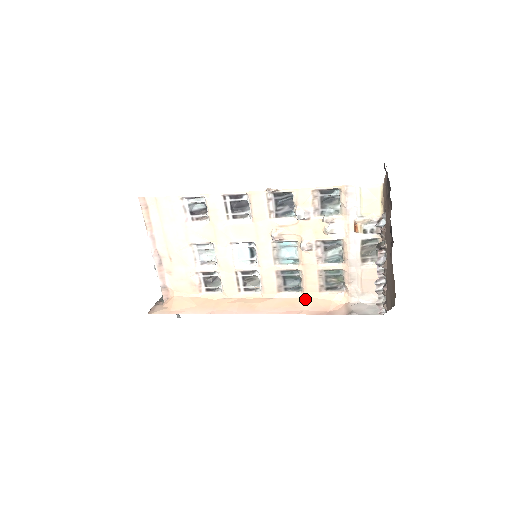
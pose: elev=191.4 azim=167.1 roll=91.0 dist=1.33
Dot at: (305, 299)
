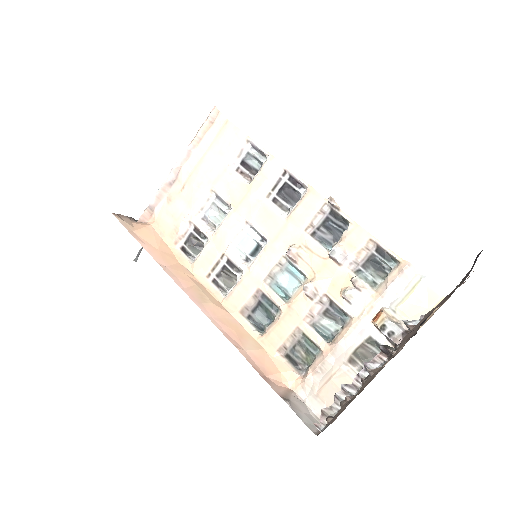
Dot at: (257, 344)
